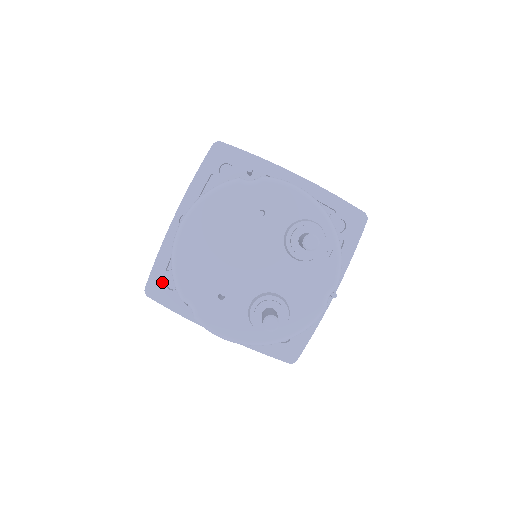
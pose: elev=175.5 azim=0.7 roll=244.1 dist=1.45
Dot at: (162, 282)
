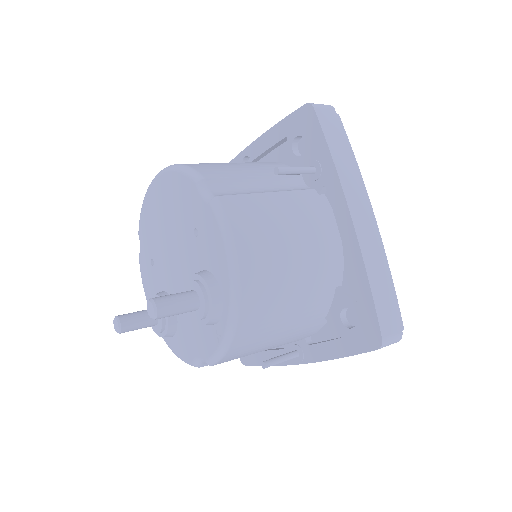
Dot at: occluded
